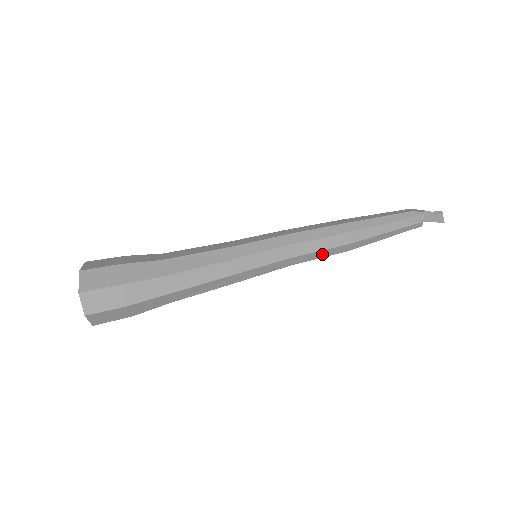
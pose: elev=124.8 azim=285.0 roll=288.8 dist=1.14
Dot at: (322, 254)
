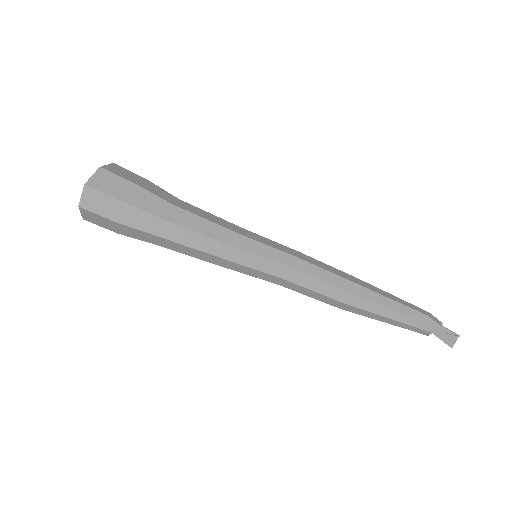
Dot at: (315, 295)
